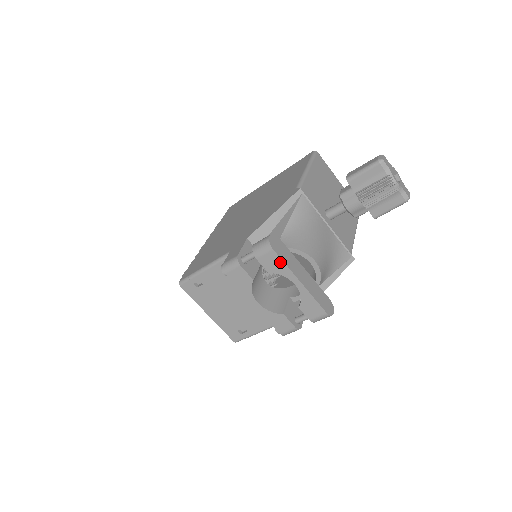
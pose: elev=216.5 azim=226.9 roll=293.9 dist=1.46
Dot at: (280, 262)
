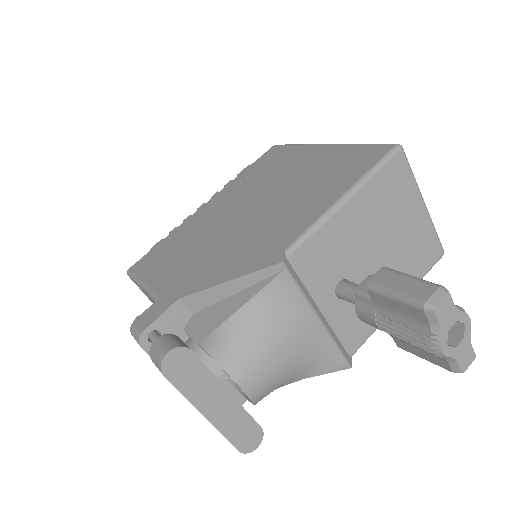
Dot at: (176, 388)
